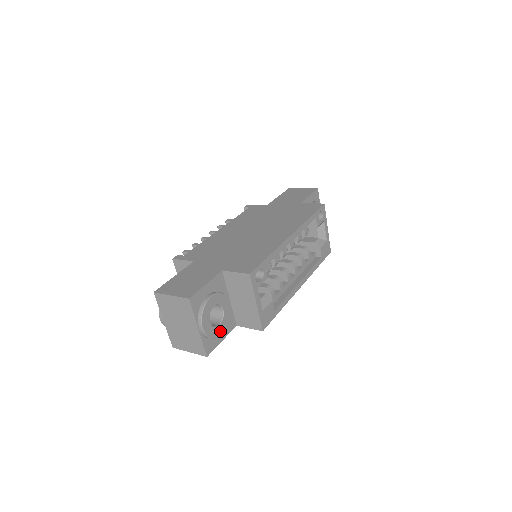
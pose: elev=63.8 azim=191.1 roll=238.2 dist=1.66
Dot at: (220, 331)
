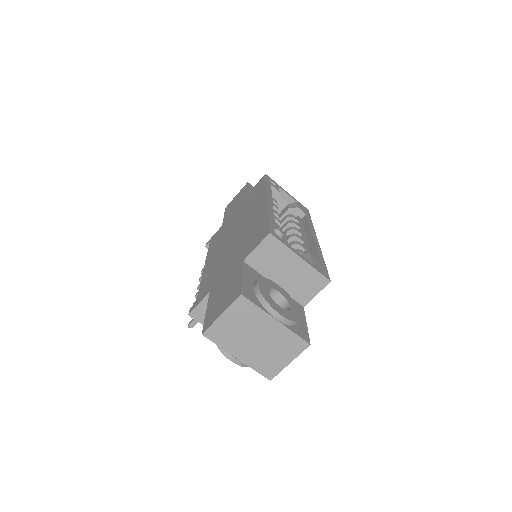
Dot at: (296, 313)
